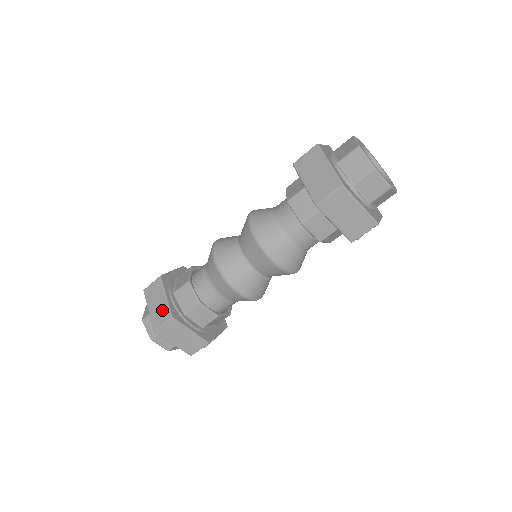
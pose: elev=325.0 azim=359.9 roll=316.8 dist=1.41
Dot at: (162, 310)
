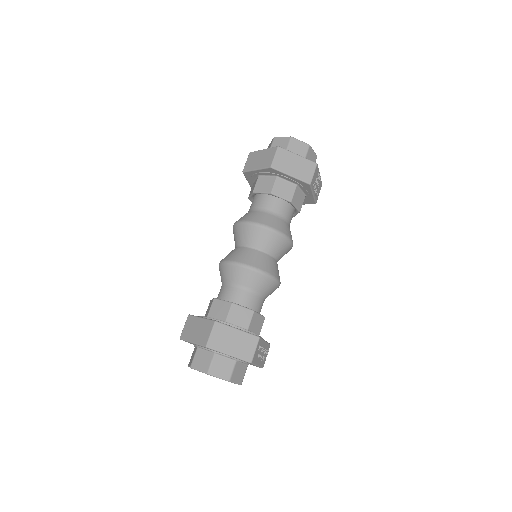
Dot at: (204, 327)
